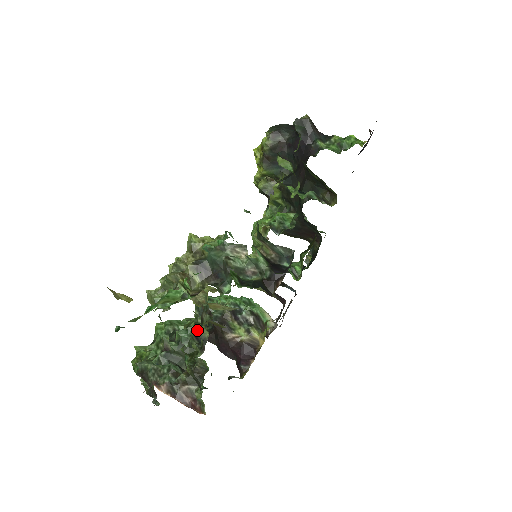
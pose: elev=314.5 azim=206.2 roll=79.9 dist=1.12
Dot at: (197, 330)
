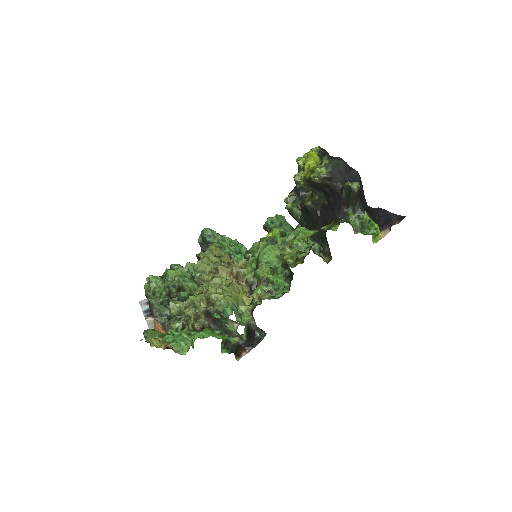
Dot at: (193, 294)
